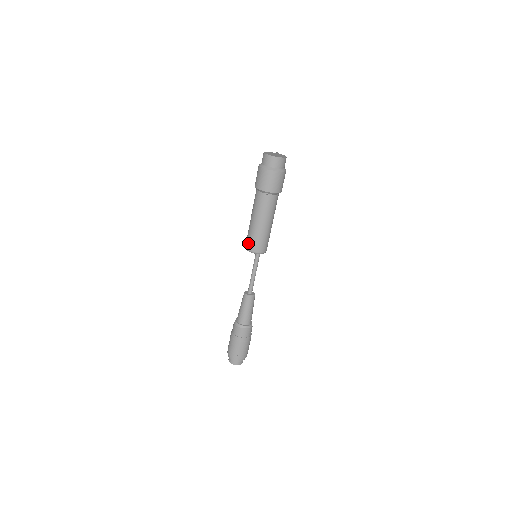
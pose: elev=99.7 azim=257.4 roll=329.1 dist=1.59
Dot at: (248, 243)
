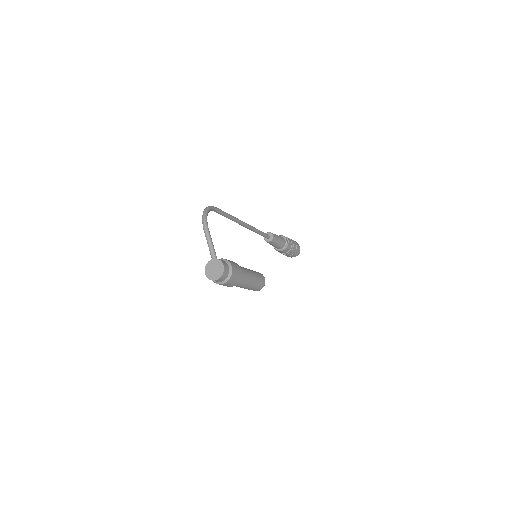
Dot at: occluded
